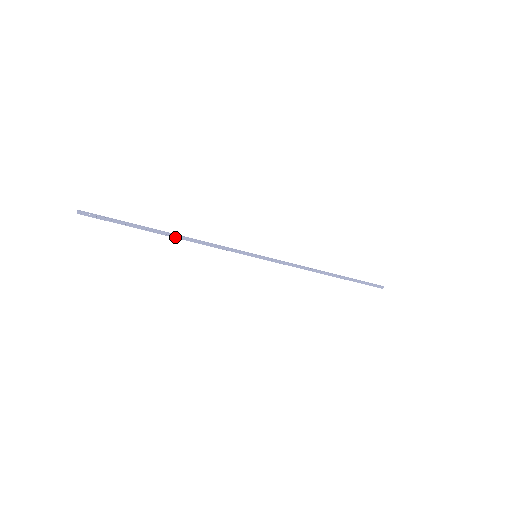
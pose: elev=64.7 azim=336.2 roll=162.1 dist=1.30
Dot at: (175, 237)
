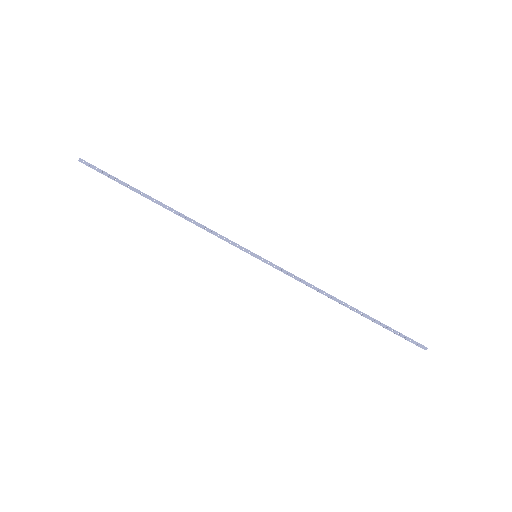
Dot at: (168, 209)
